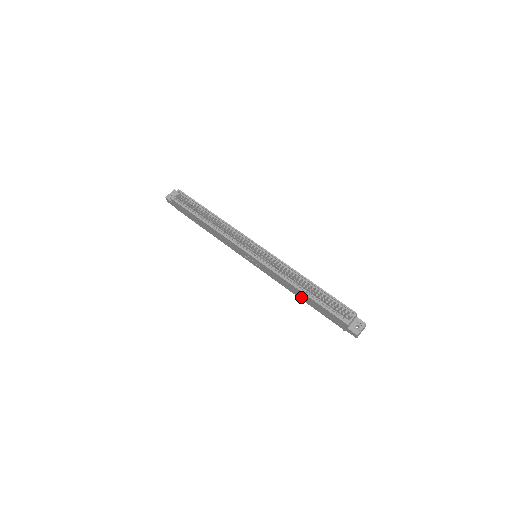
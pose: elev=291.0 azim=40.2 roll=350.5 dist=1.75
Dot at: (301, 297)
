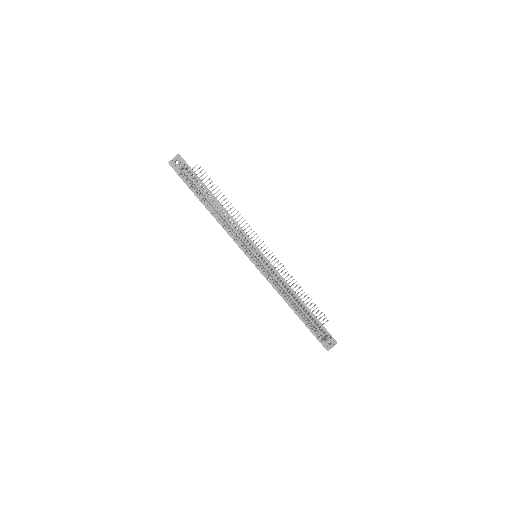
Dot at: occluded
